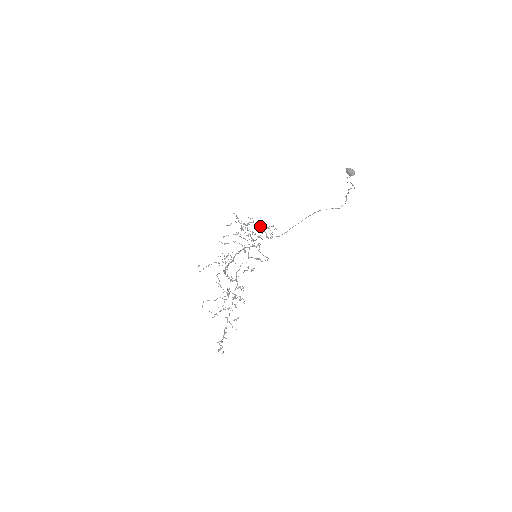
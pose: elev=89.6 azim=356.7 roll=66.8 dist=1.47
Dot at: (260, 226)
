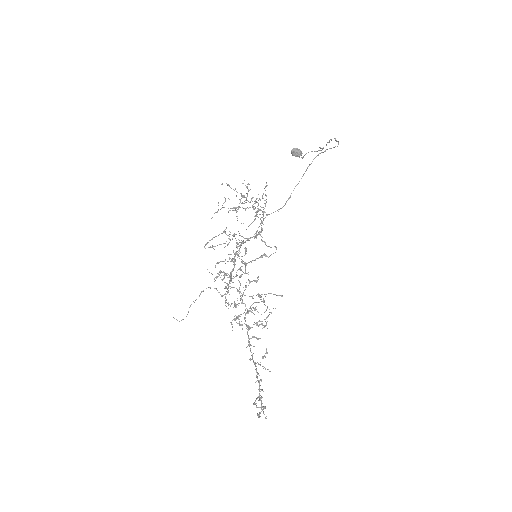
Dot at: (265, 186)
